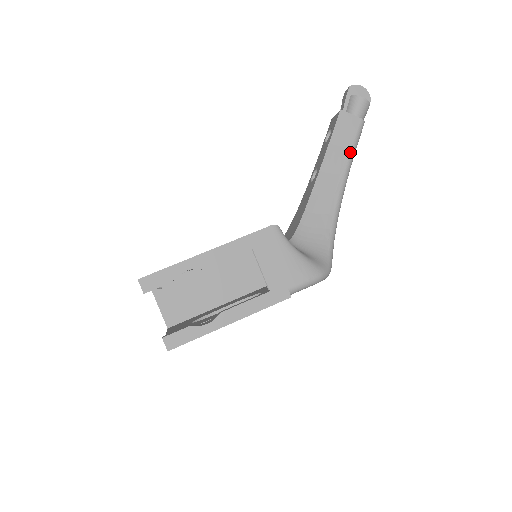
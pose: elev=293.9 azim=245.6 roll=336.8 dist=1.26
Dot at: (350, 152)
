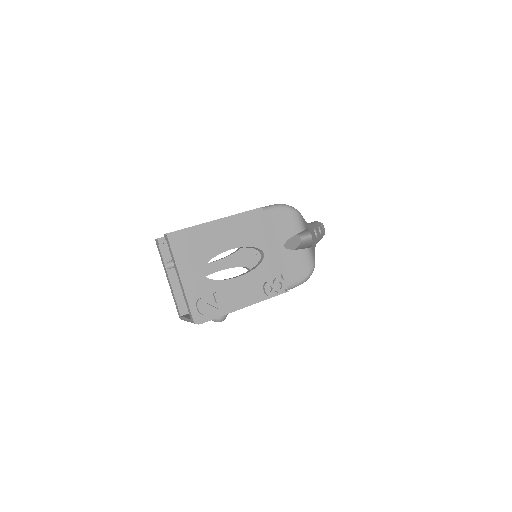
Dot at: occluded
